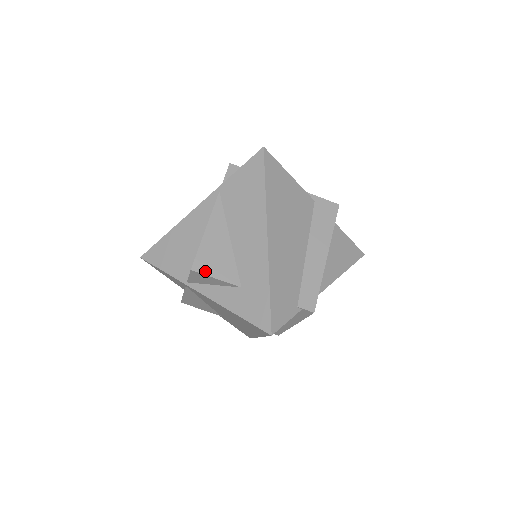
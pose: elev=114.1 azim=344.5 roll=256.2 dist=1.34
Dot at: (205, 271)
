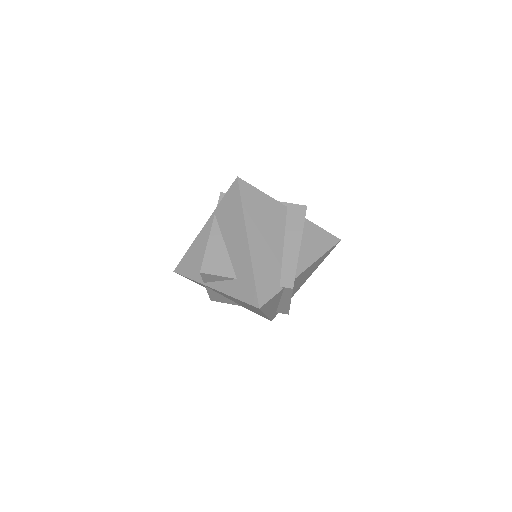
Dot at: (210, 272)
